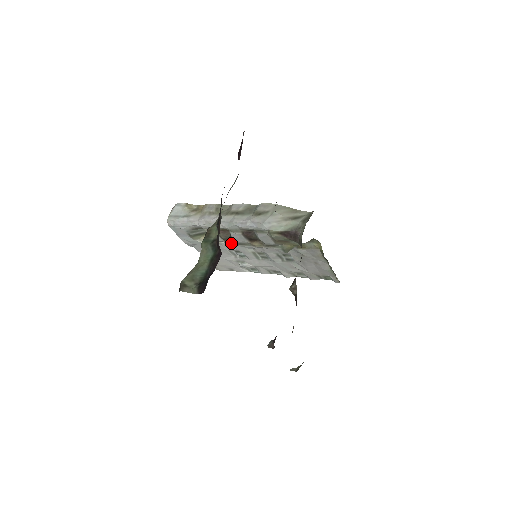
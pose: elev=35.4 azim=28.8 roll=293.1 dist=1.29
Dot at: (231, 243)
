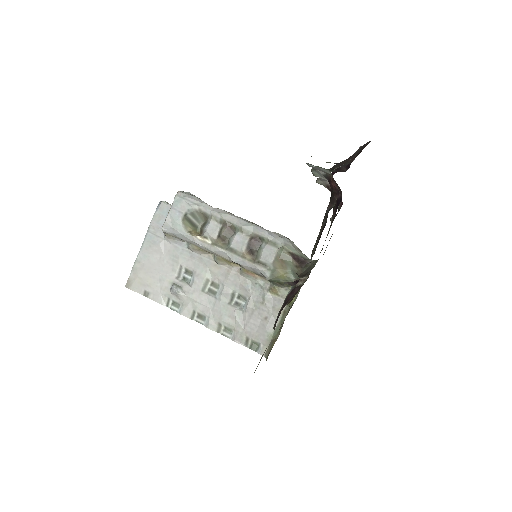
Dot at: (220, 245)
